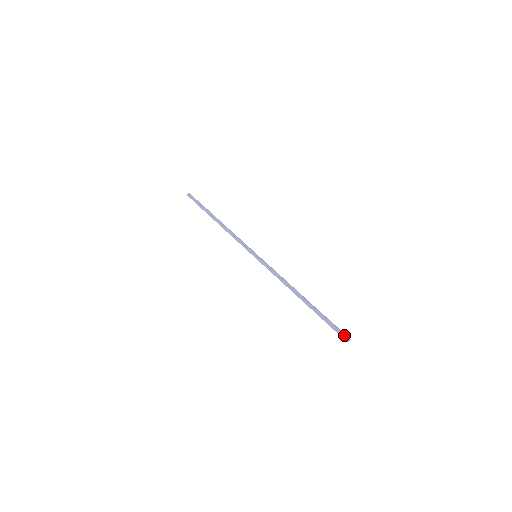
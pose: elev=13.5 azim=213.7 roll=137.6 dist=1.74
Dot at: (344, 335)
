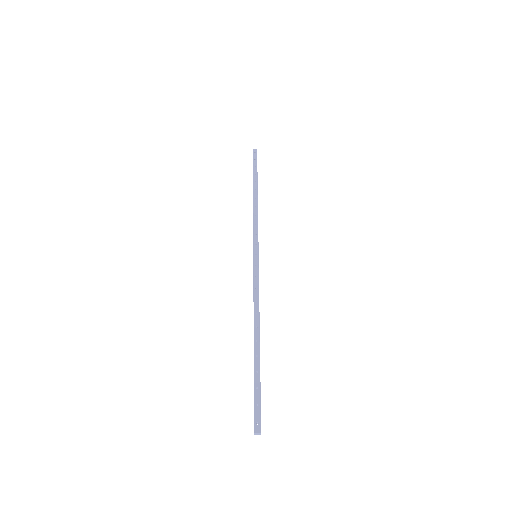
Dot at: occluded
